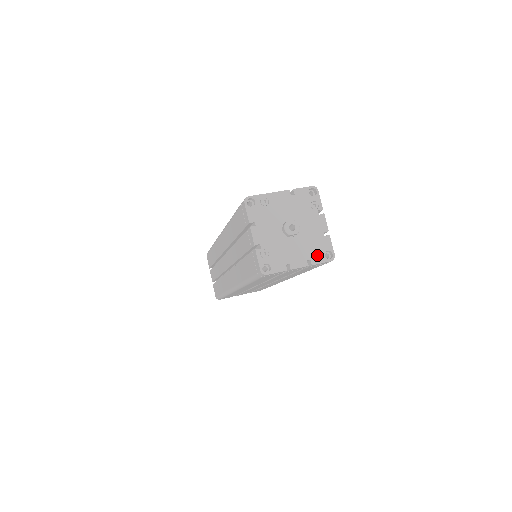
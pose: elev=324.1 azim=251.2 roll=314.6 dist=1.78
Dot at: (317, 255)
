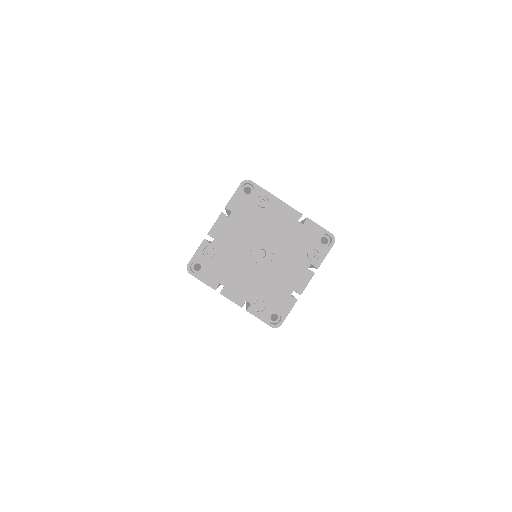
Dot at: (262, 306)
